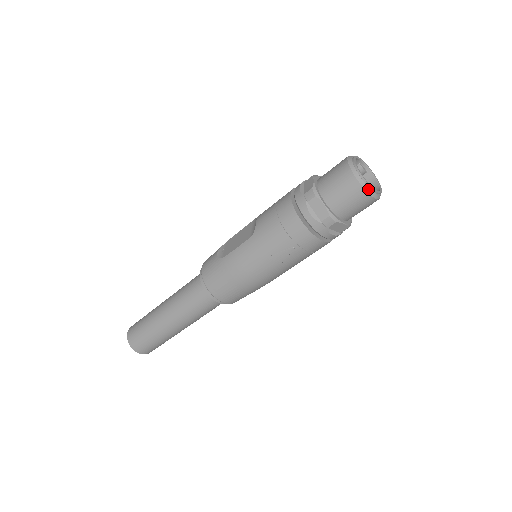
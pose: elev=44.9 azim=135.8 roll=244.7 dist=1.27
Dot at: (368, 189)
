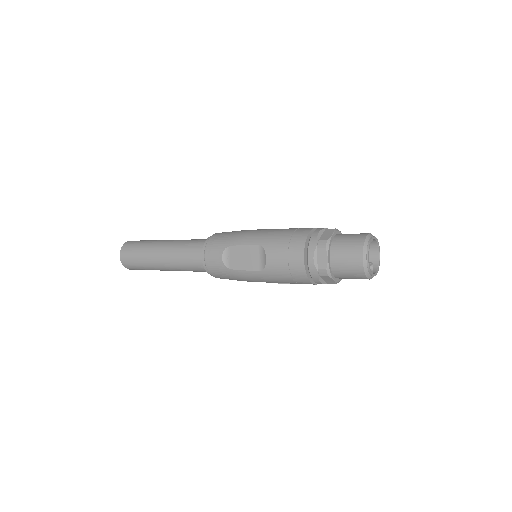
Dot at: occluded
